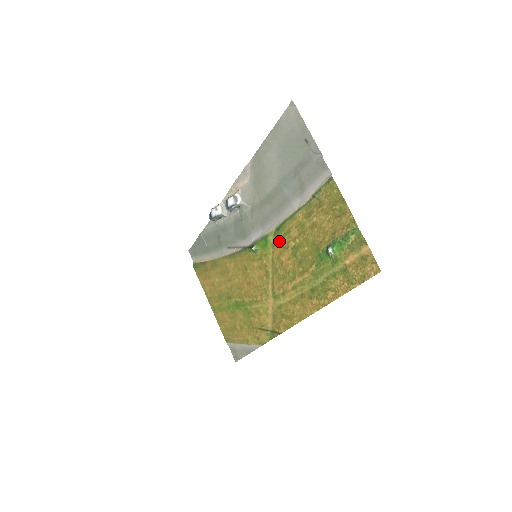
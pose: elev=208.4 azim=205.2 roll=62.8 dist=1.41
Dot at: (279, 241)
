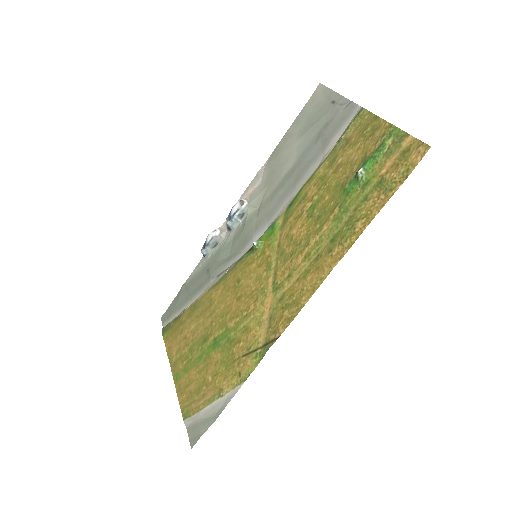
Dot at: (291, 215)
